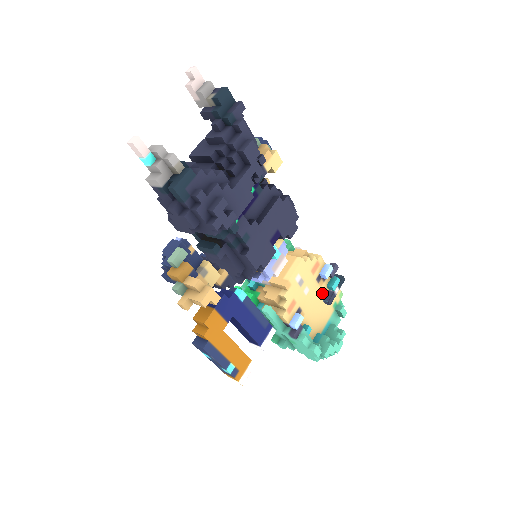
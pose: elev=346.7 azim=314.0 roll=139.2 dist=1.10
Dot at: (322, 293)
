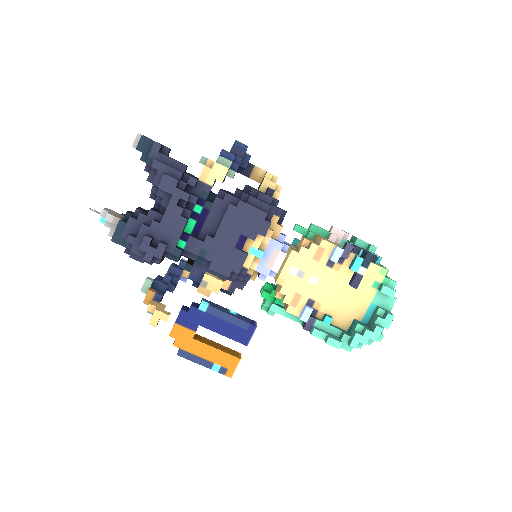
Dot at: (344, 277)
